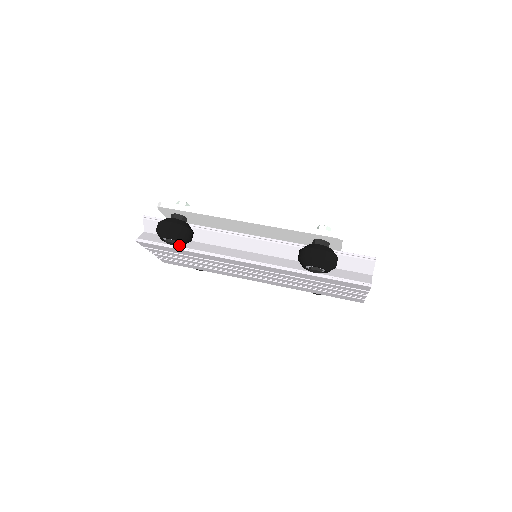
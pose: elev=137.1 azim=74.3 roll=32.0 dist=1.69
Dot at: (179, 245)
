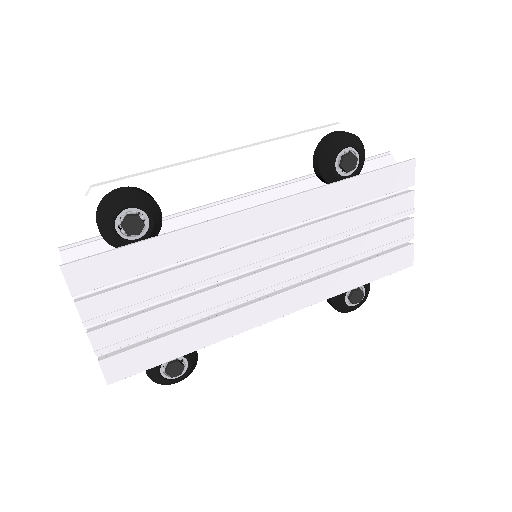
Dot at: (144, 235)
